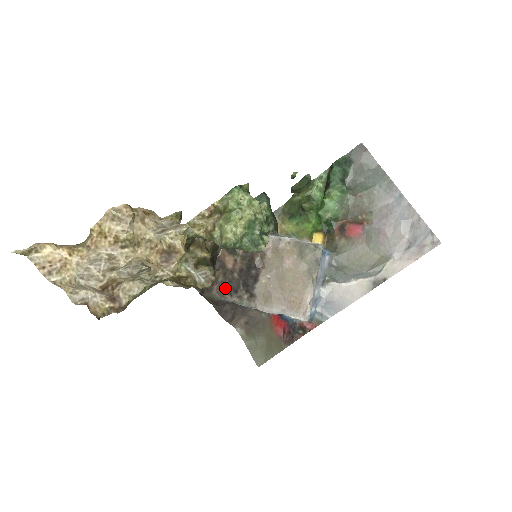
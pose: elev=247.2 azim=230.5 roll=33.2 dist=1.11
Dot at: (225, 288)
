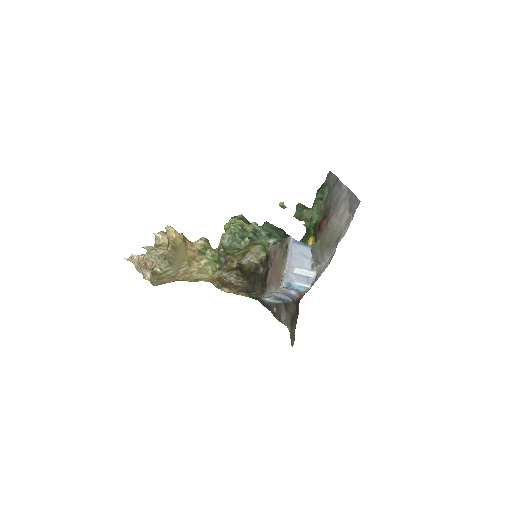
Dot at: (261, 290)
